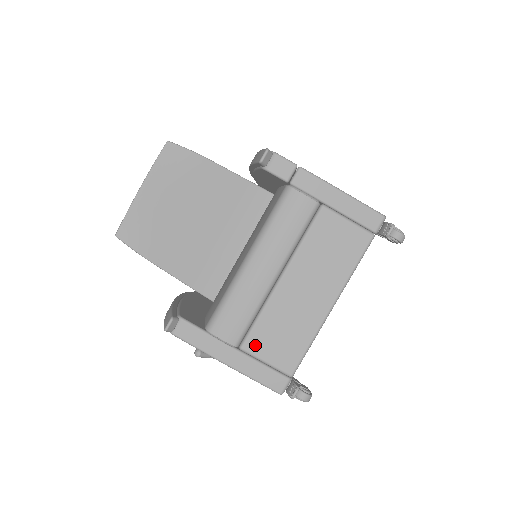
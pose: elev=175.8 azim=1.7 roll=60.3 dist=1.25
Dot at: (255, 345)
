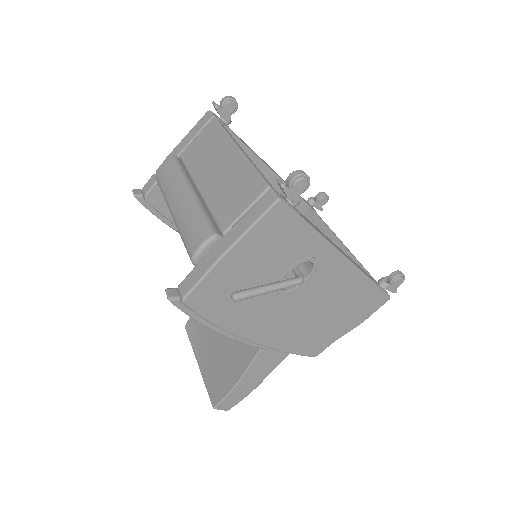
Dot at: (227, 219)
